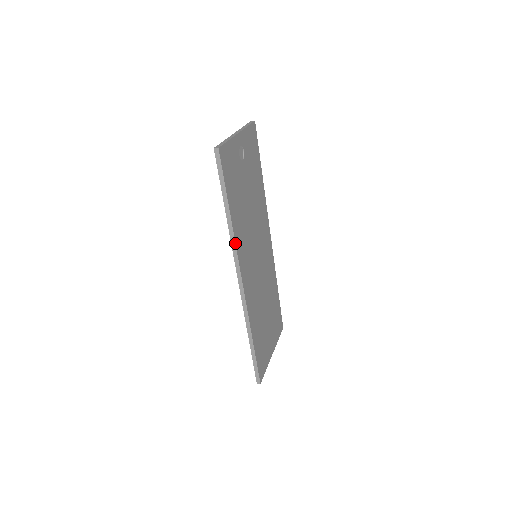
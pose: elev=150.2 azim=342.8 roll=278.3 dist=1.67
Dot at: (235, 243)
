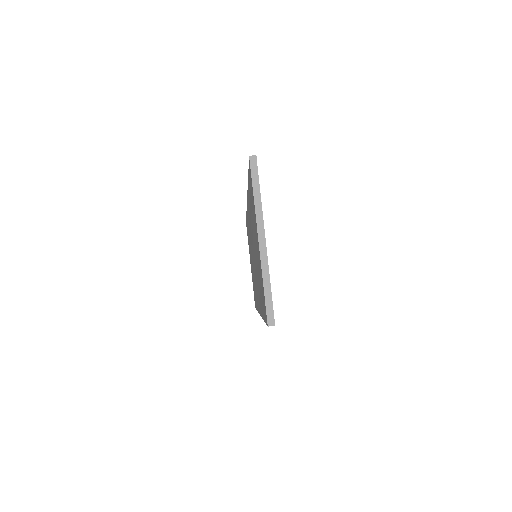
Dot at: occluded
